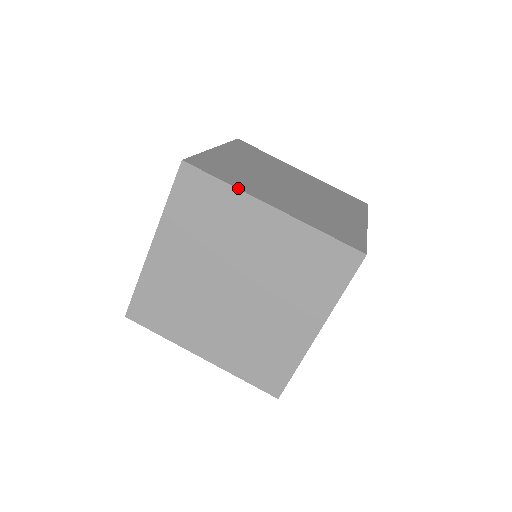
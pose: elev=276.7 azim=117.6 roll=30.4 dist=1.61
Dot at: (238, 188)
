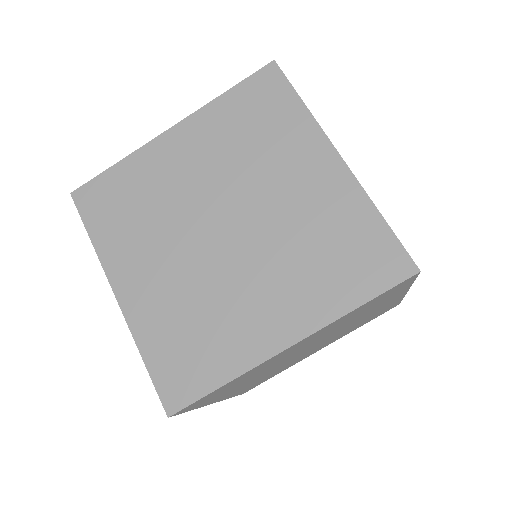
Dot at: (131, 154)
